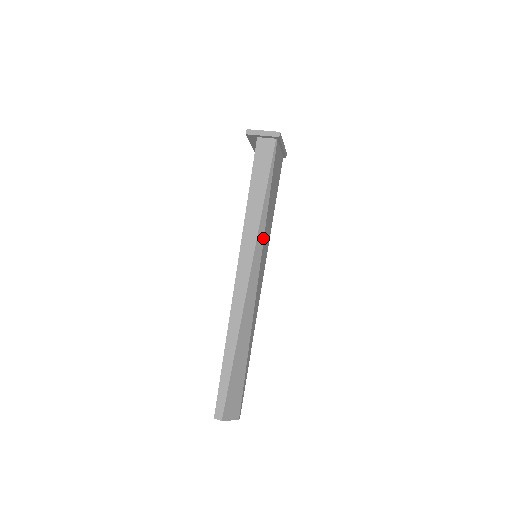
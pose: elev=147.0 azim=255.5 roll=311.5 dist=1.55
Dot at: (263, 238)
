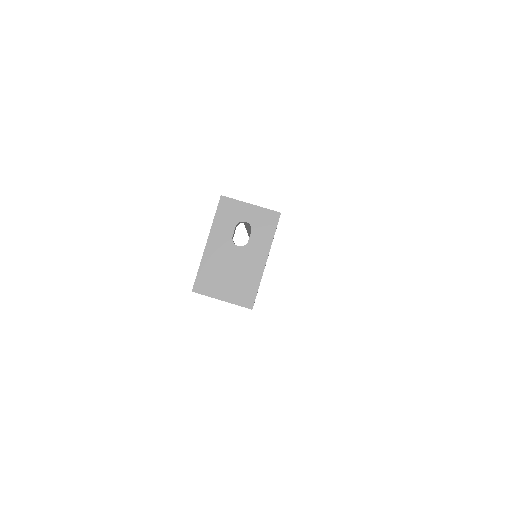
Dot at: occluded
